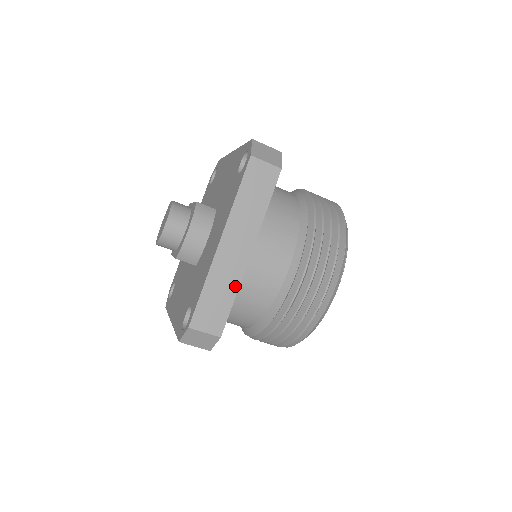
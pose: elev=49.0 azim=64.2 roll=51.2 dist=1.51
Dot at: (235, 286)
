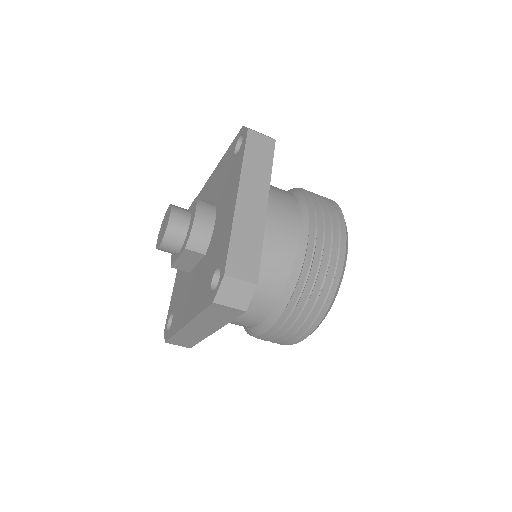
Dot at: (260, 235)
